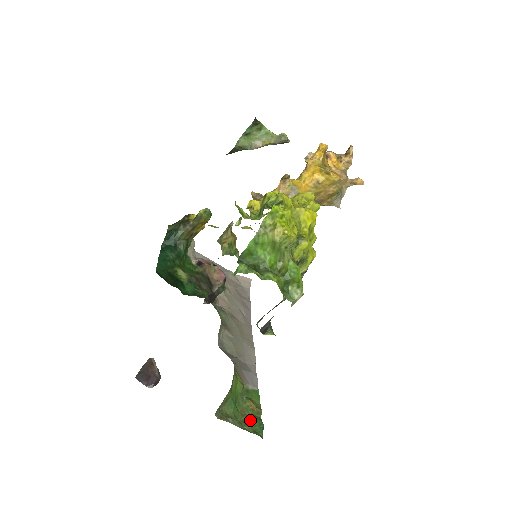
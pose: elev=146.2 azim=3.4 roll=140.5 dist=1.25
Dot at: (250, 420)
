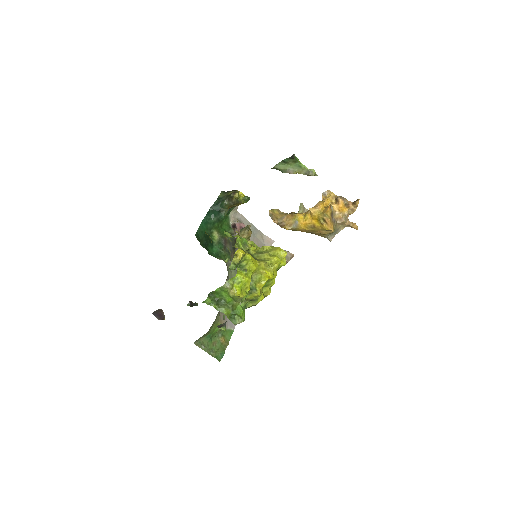
Dot at: (217, 349)
